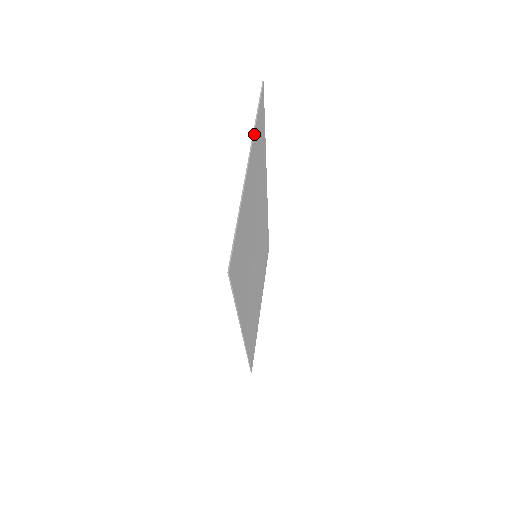
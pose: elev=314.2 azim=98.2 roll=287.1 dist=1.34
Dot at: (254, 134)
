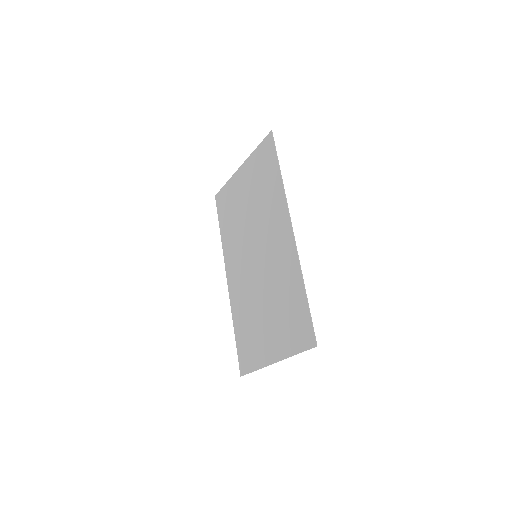
Dot at: (231, 179)
